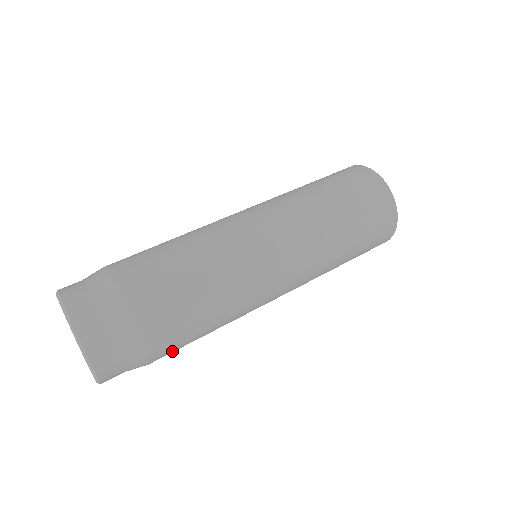
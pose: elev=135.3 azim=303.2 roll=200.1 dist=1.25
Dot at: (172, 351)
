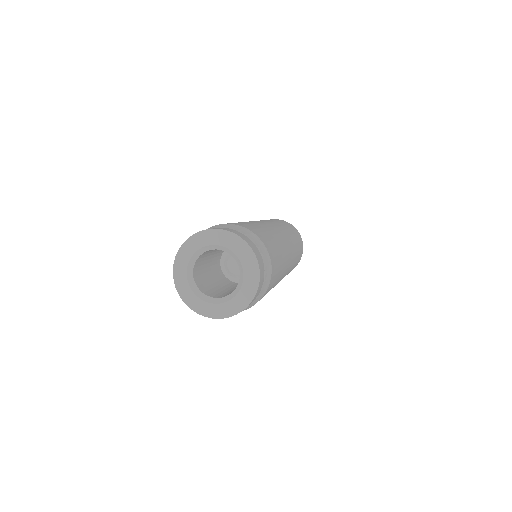
Dot at: (275, 268)
